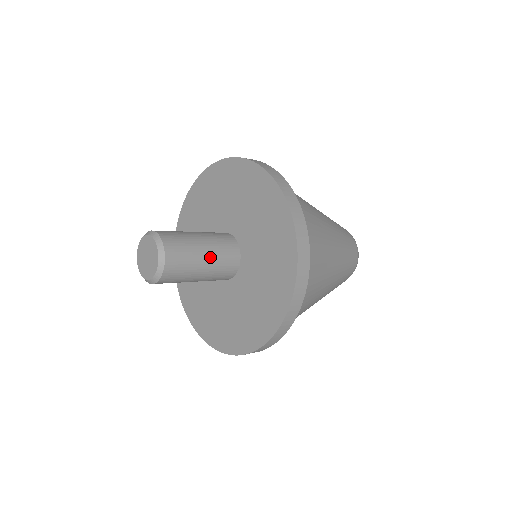
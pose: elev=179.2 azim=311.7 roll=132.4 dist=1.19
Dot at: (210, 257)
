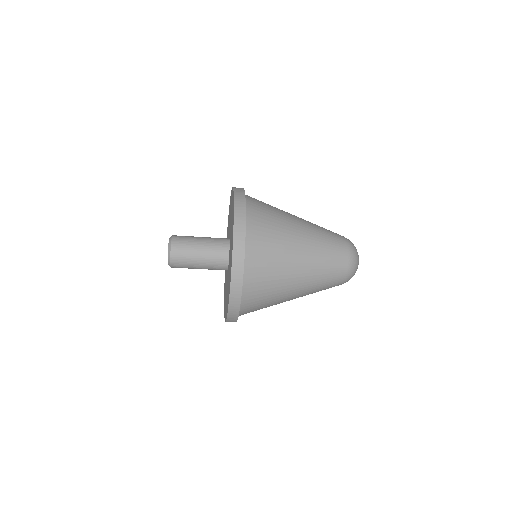
Dot at: (205, 242)
